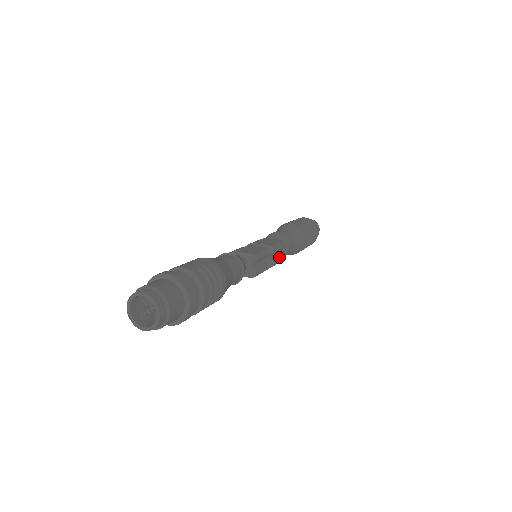
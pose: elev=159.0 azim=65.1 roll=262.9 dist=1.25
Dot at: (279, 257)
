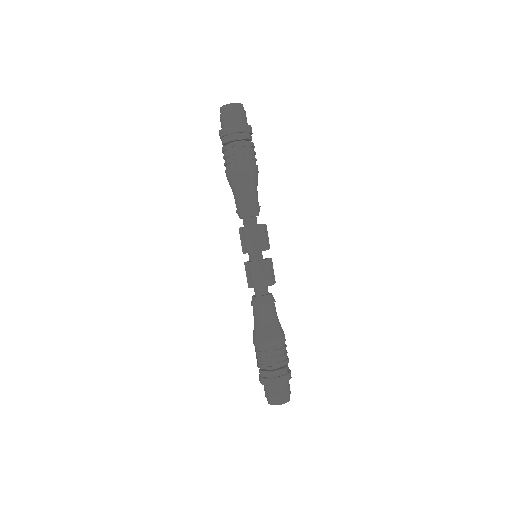
Dot at: (272, 274)
